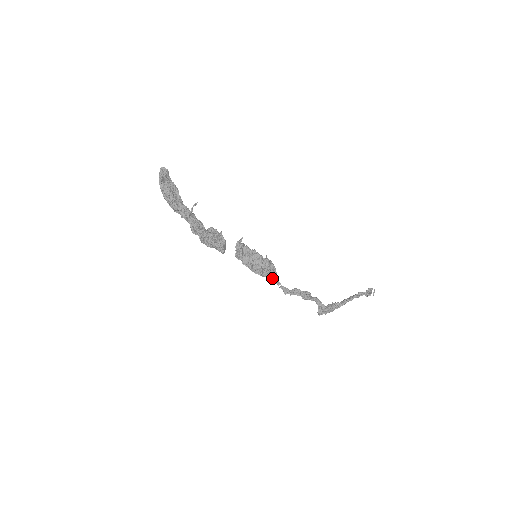
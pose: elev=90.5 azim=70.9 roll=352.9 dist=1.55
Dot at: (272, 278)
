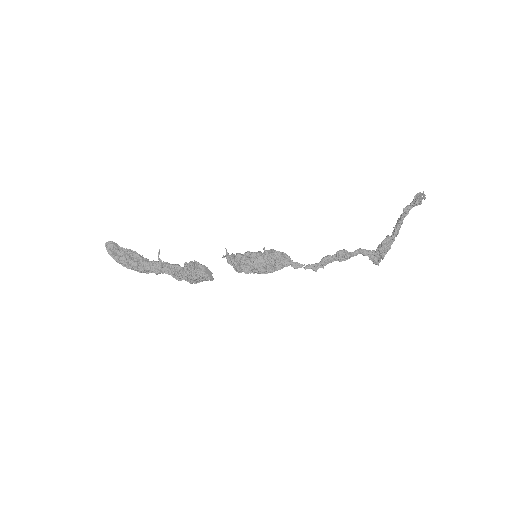
Dot at: (288, 265)
